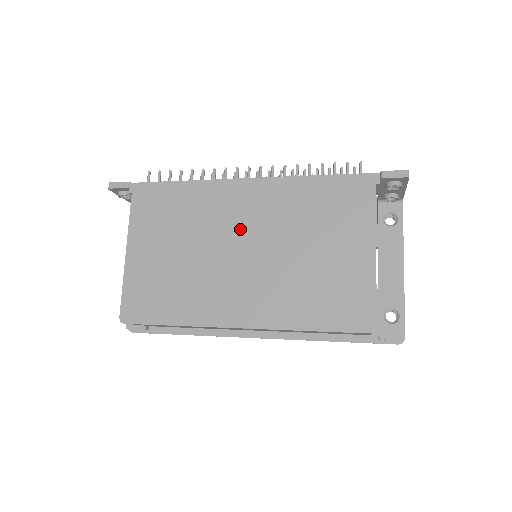
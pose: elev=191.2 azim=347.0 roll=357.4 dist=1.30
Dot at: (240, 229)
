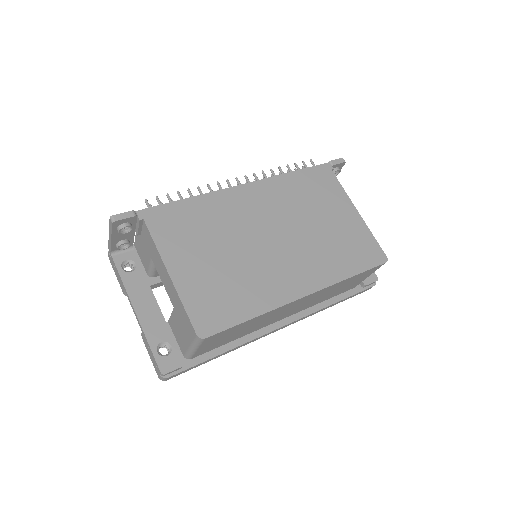
Dot at: (262, 222)
